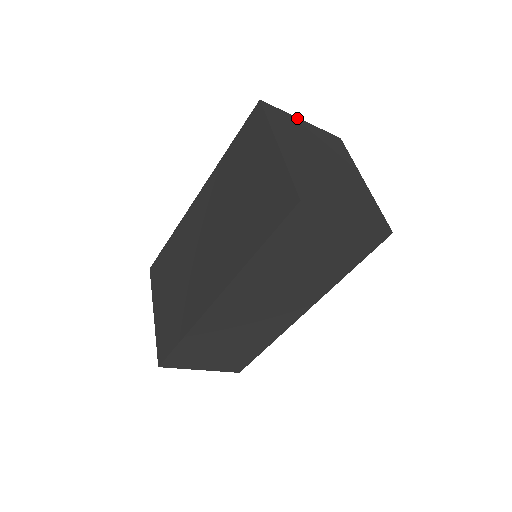
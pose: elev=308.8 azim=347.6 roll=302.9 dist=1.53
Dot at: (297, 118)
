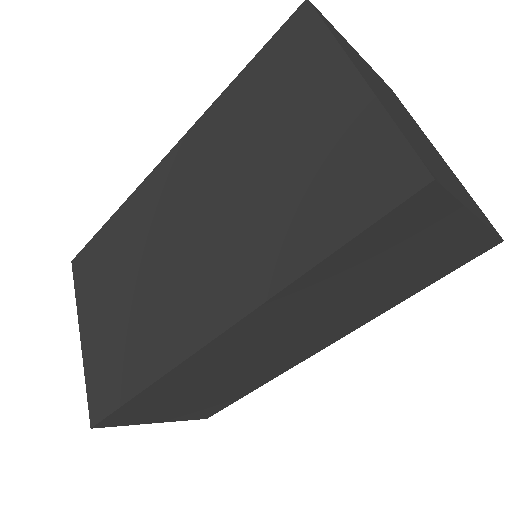
Dot at: occluded
